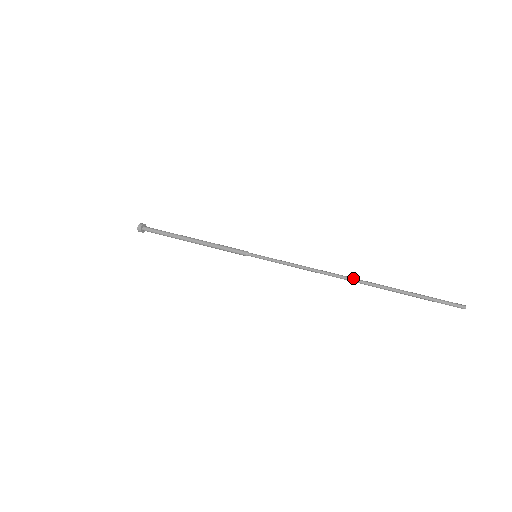
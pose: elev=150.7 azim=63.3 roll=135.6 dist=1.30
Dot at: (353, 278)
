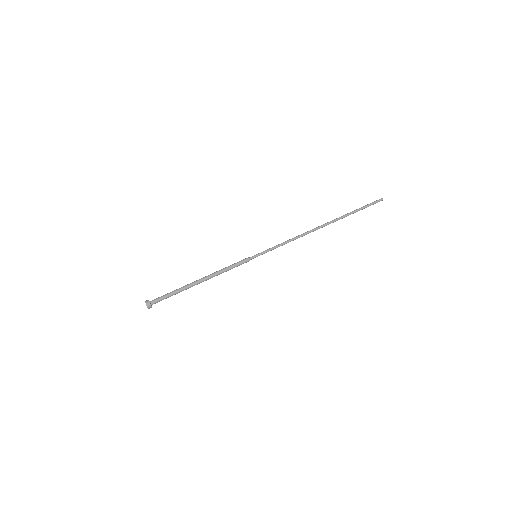
Dot at: (323, 225)
